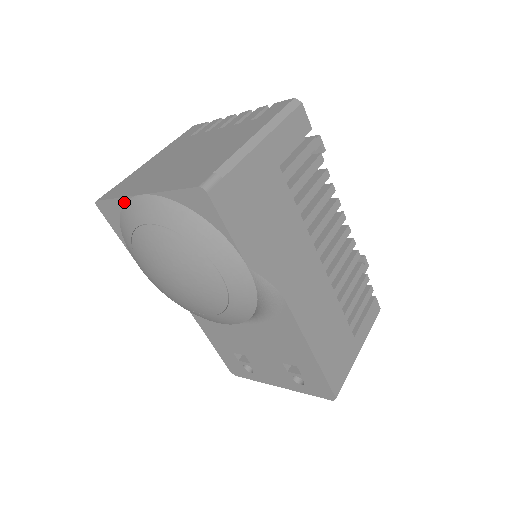
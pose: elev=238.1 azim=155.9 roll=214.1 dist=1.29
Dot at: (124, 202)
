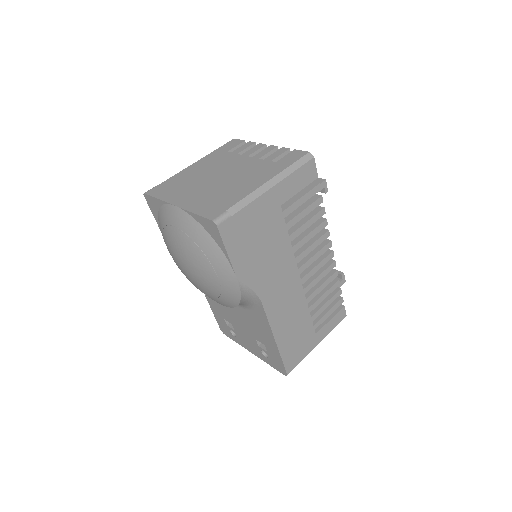
Dot at: (163, 204)
